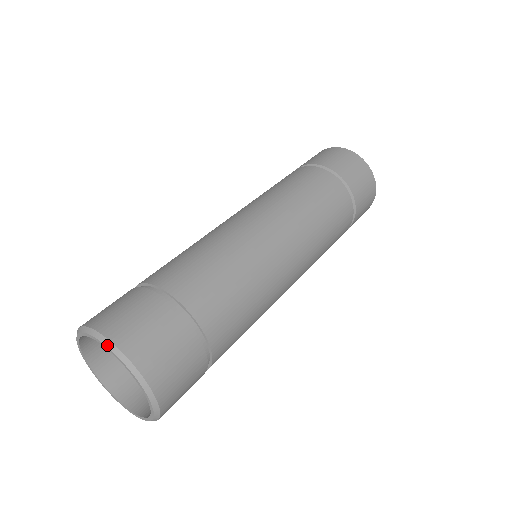
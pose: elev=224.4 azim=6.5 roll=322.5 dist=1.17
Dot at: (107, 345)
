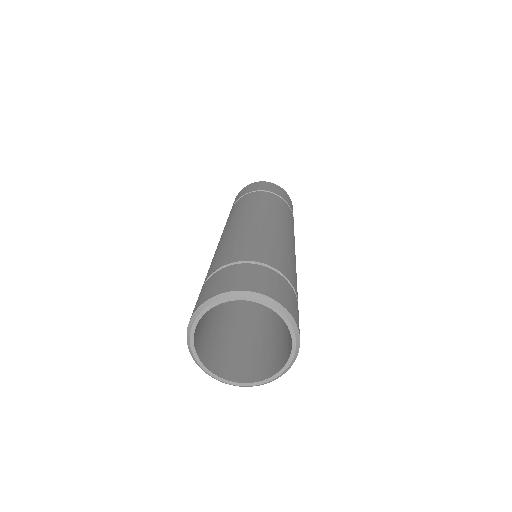
Dot at: (267, 301)
